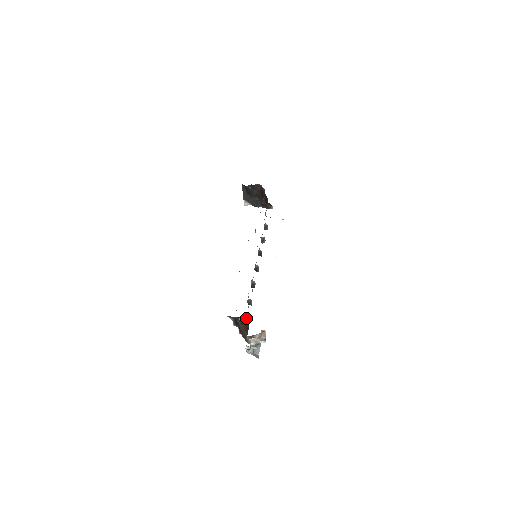
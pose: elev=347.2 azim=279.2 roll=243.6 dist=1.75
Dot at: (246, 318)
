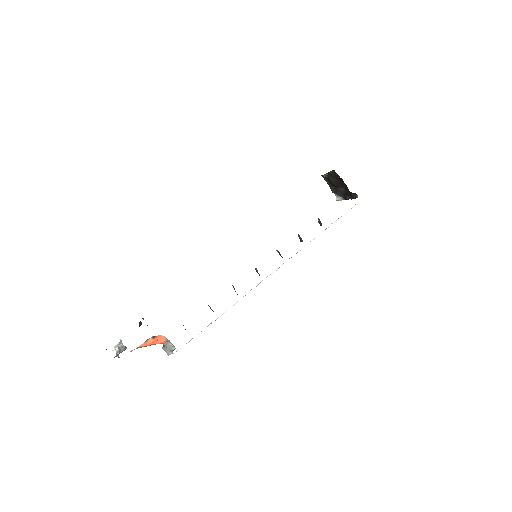
Dot at: (183, 325)
